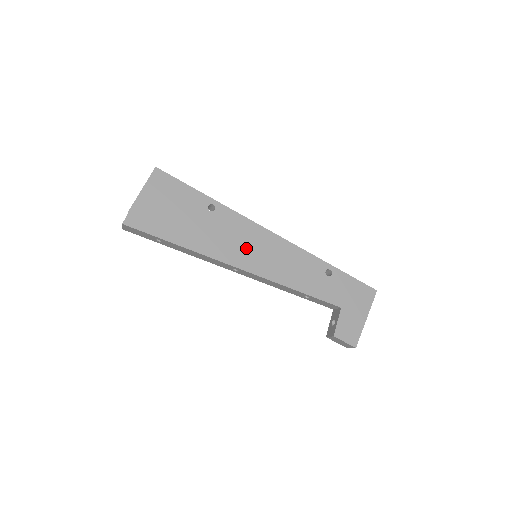
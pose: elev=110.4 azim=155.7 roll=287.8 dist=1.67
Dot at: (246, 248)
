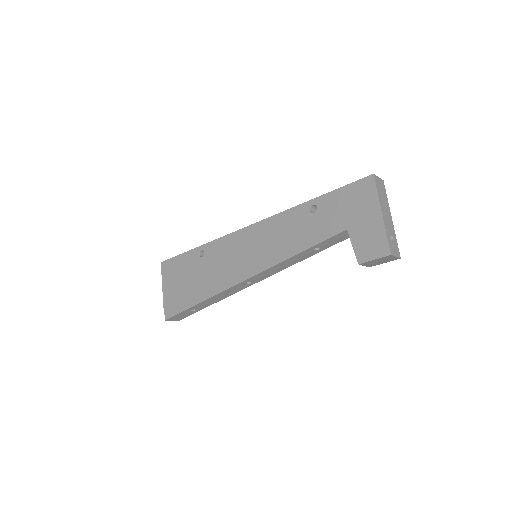
Dot at: (239, 259)
